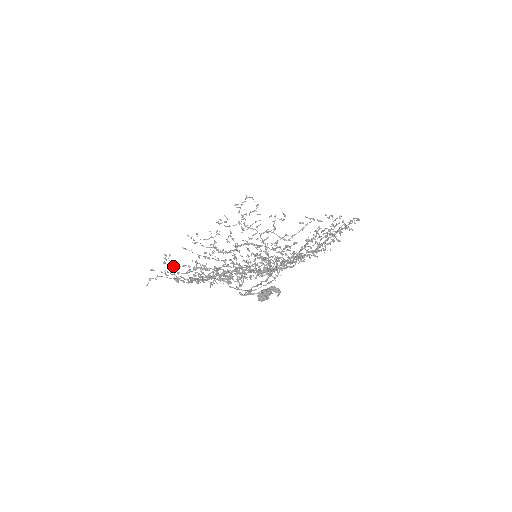
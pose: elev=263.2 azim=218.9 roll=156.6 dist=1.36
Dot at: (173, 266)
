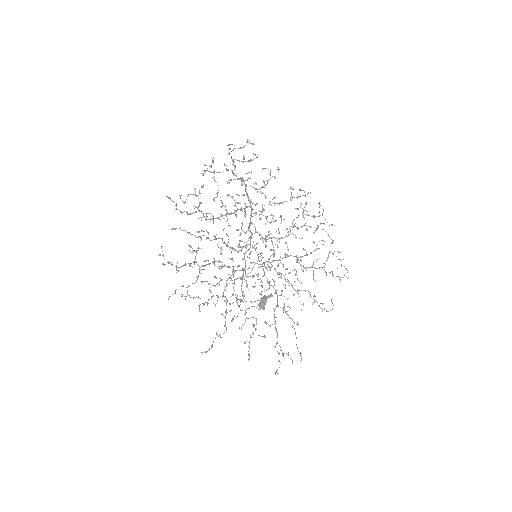
Dot at: (176, 270)
